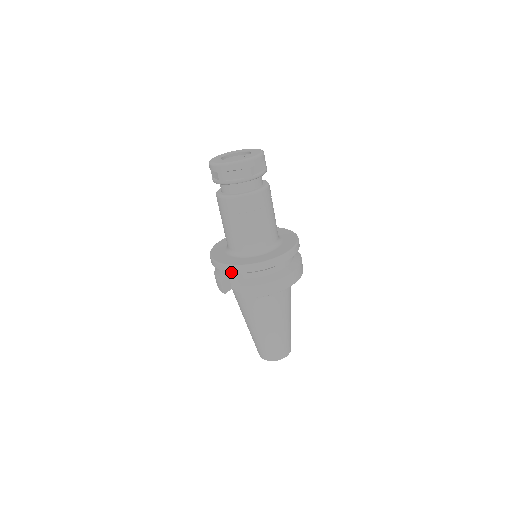
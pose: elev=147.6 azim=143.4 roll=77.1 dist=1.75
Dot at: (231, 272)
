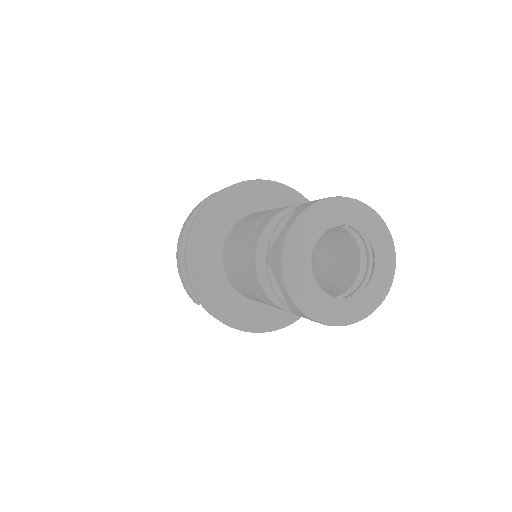
Dot at: occluded
